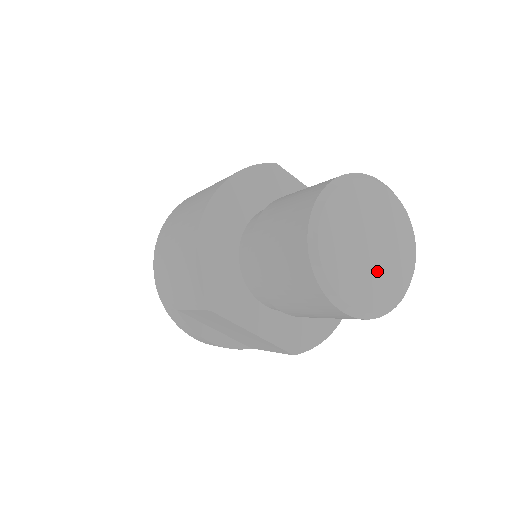
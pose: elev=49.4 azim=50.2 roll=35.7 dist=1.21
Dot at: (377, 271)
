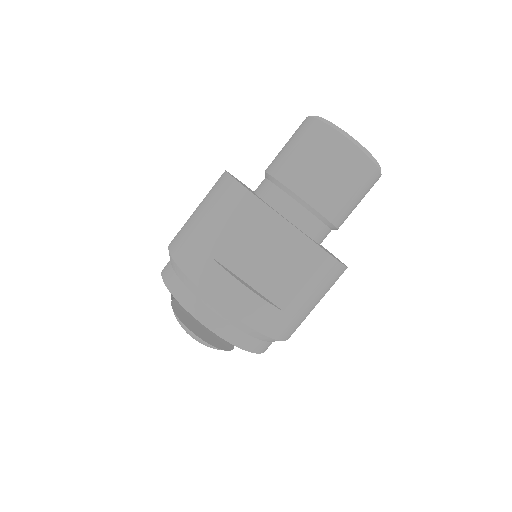
Dot at: occluded
